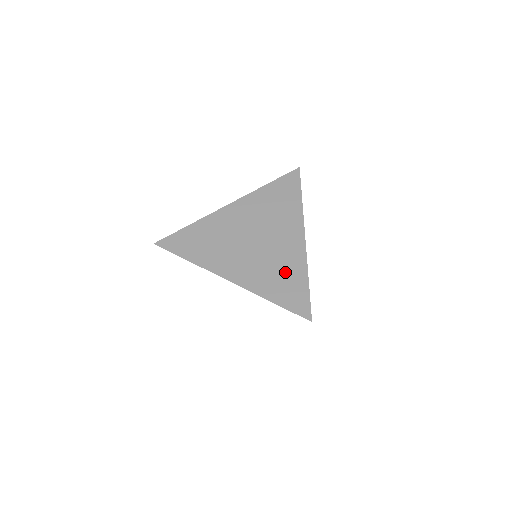
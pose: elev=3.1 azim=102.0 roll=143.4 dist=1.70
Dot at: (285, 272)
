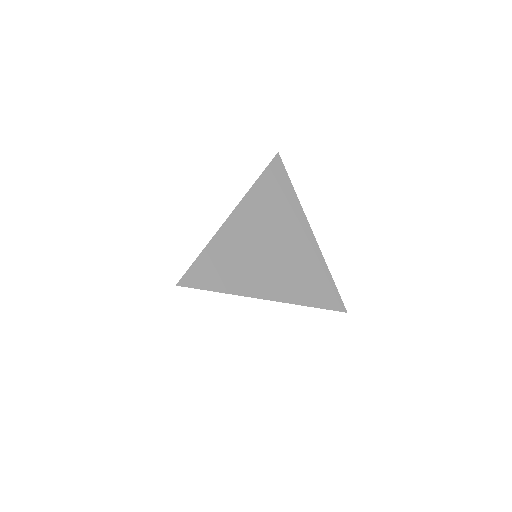
Dot at: (311, 273)
